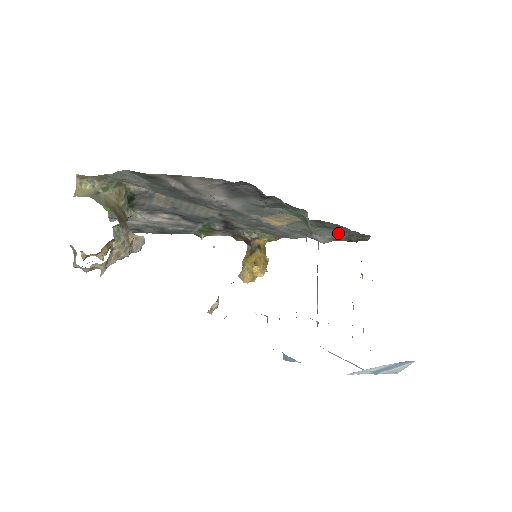
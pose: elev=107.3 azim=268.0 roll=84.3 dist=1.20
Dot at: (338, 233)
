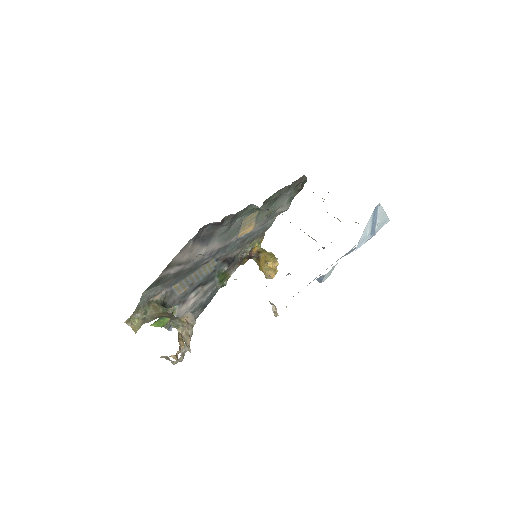
Dot at: (287, 195)
